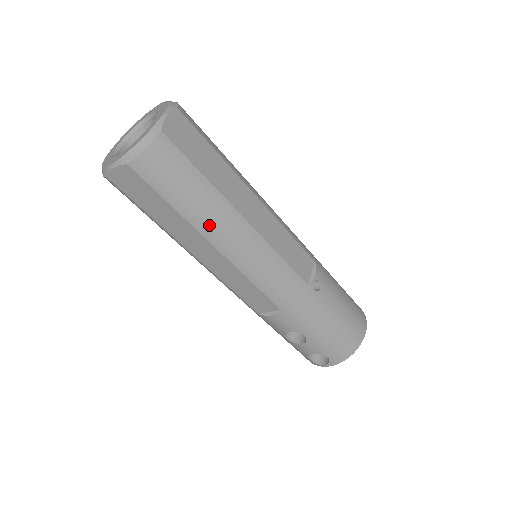
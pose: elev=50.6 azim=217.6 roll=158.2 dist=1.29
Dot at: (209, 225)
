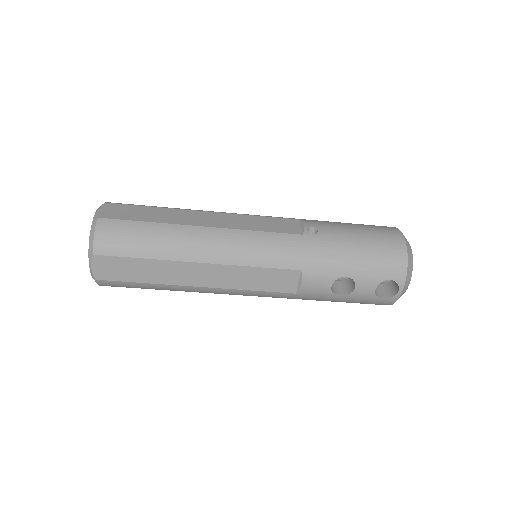
Dot at: (180, 250)
